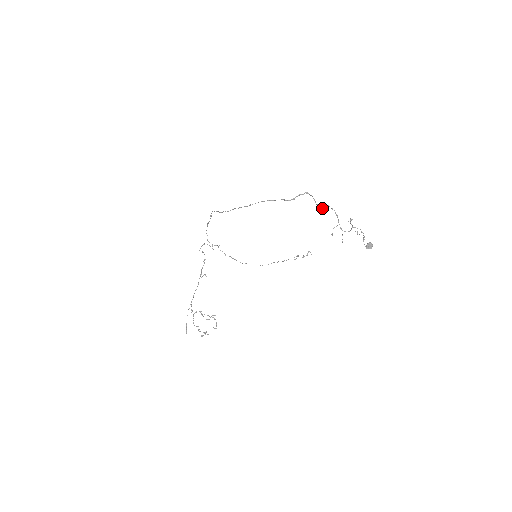
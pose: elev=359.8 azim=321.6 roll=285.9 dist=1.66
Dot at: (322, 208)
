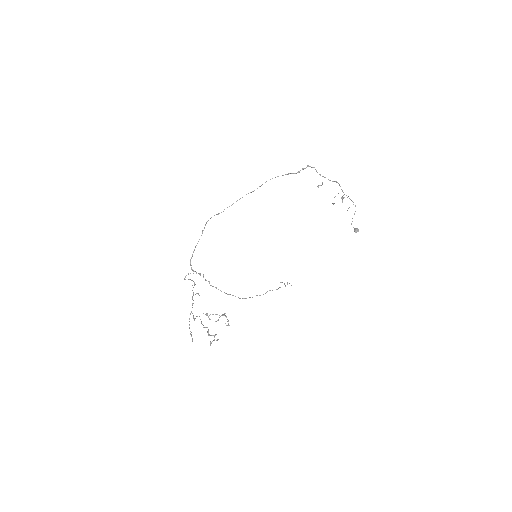
Dot at: occluded
